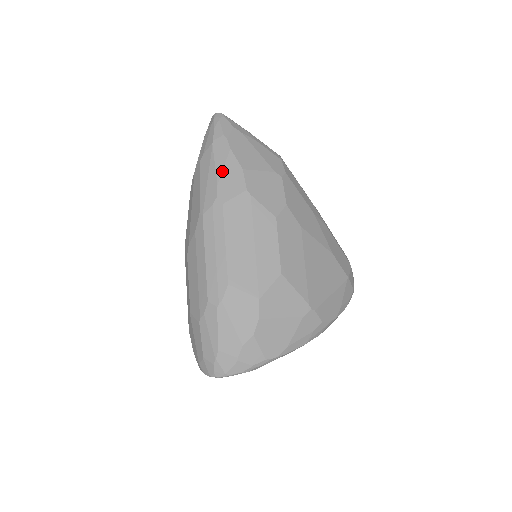
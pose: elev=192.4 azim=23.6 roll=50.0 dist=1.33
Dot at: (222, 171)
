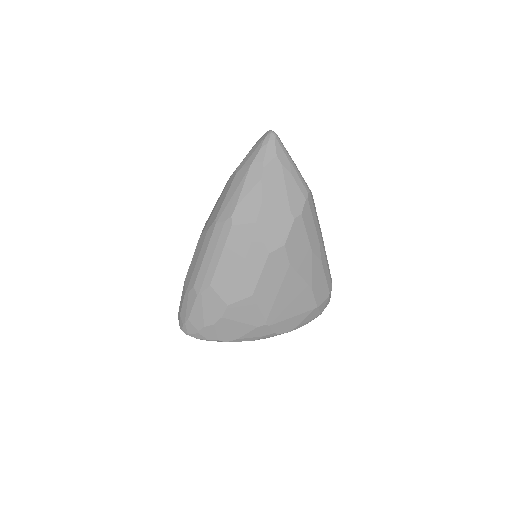
Dot at: (245, 196)
